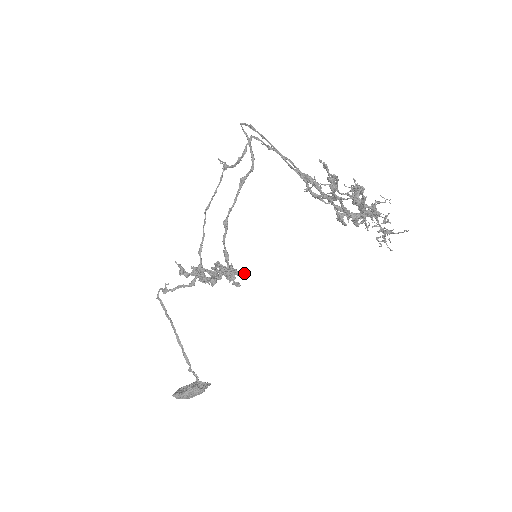
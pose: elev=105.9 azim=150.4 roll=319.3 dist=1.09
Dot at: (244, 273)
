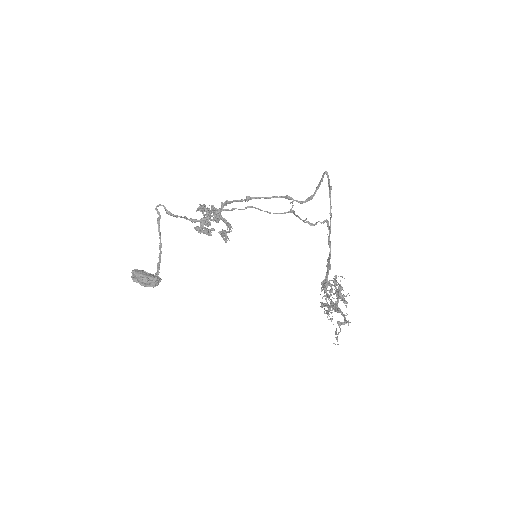
Dot at: (230, 224)
